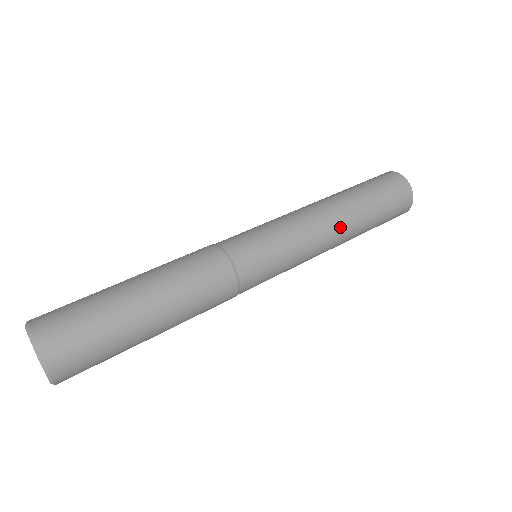
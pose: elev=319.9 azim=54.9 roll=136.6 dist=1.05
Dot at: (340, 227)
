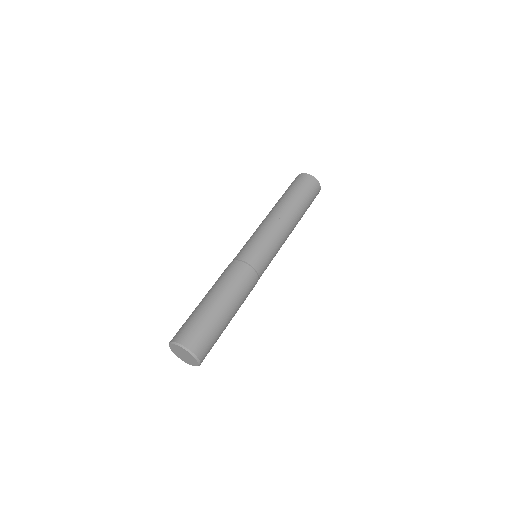
Dot at: occluded
